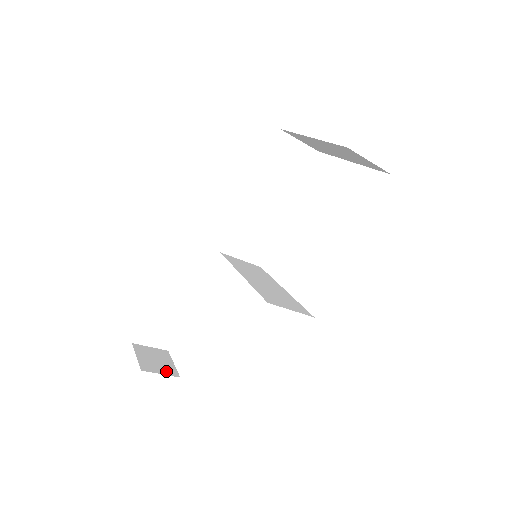
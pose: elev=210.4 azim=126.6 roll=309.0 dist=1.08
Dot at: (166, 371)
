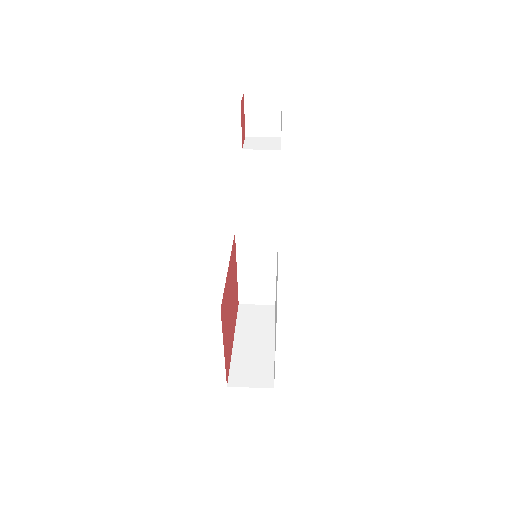
Dot at: (269, 131)
